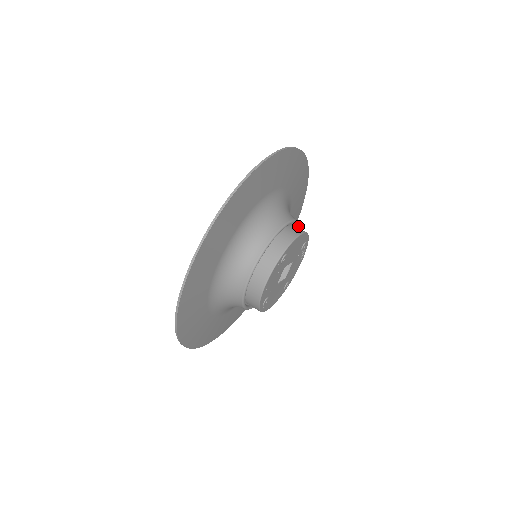
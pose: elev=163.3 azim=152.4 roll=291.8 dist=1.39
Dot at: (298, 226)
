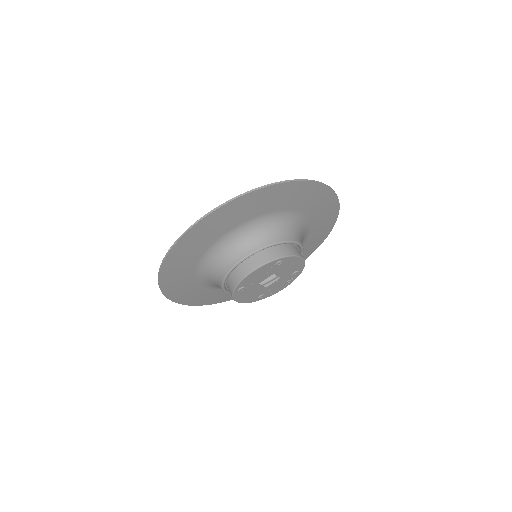
Dot at: occluded
